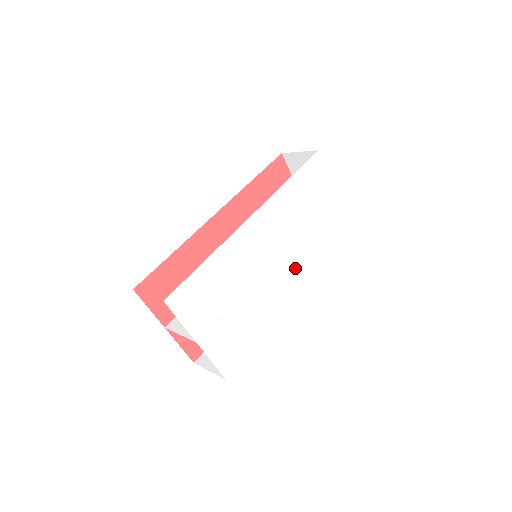
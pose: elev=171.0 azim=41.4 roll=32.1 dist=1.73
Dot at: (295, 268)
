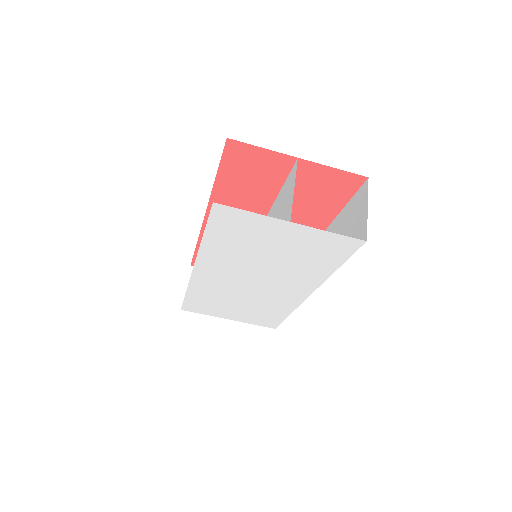
Dot at: (288, 282)
